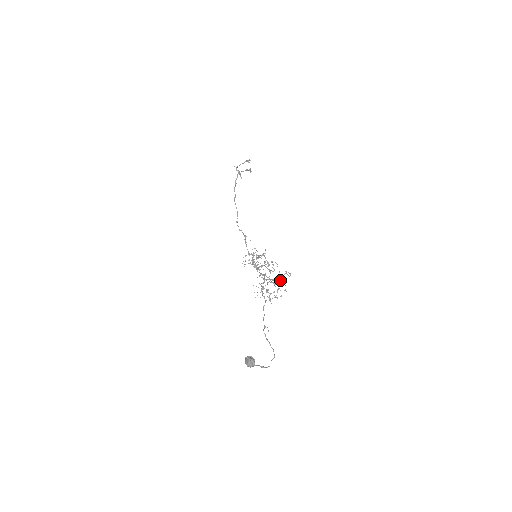
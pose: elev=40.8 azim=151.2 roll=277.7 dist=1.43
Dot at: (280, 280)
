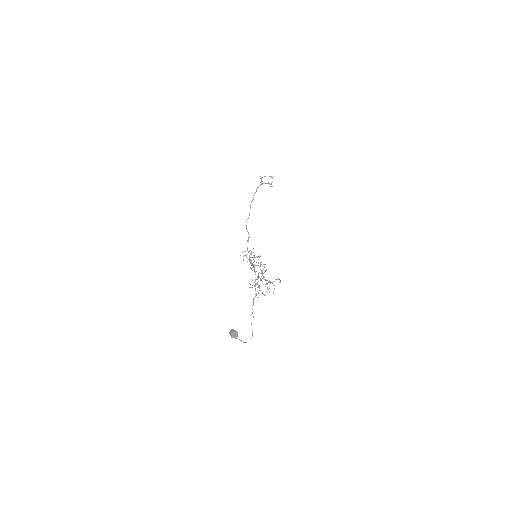
Dot at: (272, 283)
